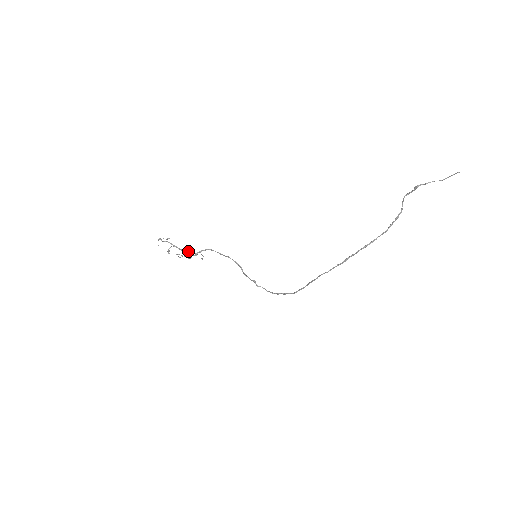
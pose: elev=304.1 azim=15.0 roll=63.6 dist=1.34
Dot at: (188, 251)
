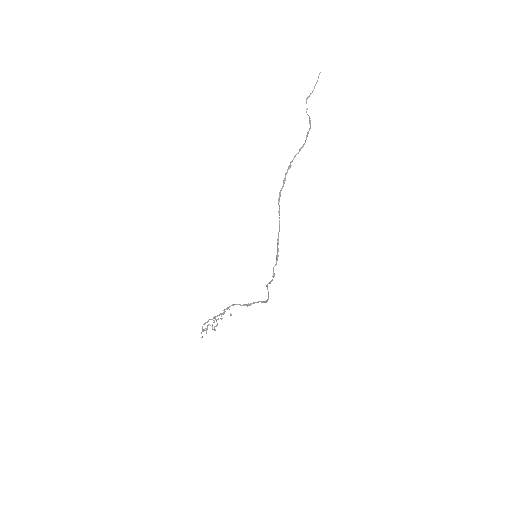
Dot at: (219, 315)
